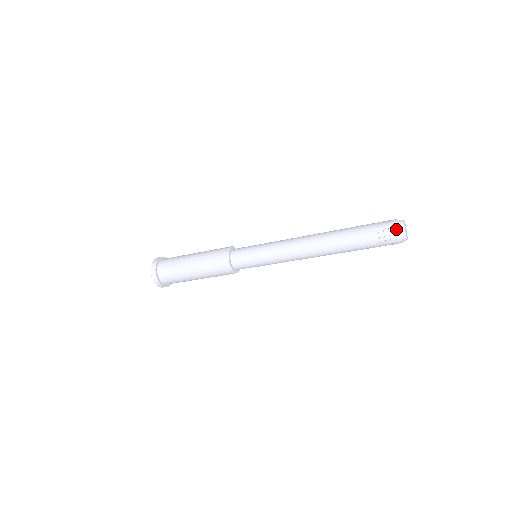
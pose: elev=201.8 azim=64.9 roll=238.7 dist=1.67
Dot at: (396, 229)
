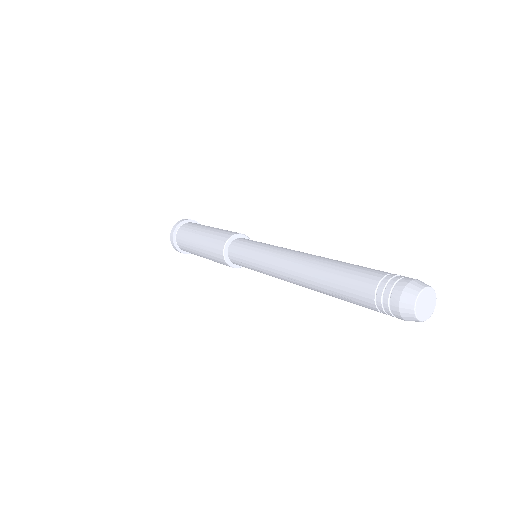
Dot at: (402, 296)
